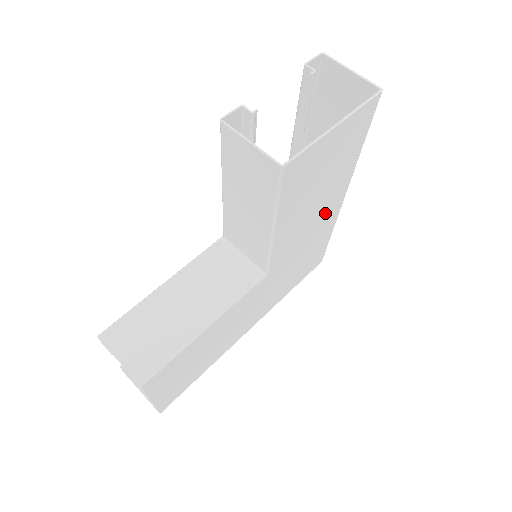
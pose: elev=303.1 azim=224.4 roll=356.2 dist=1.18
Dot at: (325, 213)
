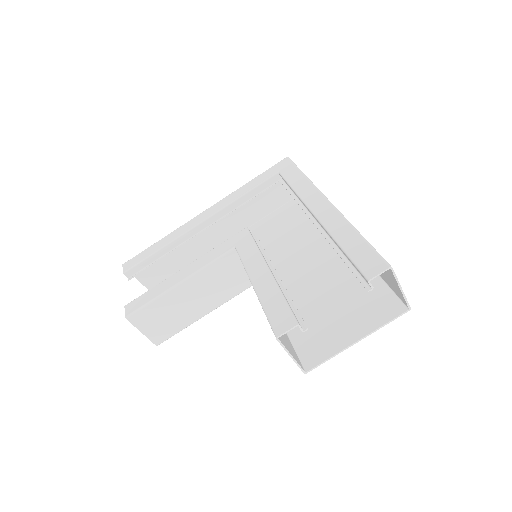
Dot at: (325, 255)
